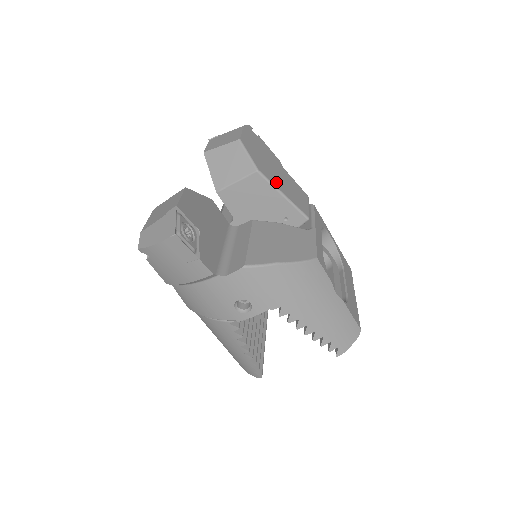
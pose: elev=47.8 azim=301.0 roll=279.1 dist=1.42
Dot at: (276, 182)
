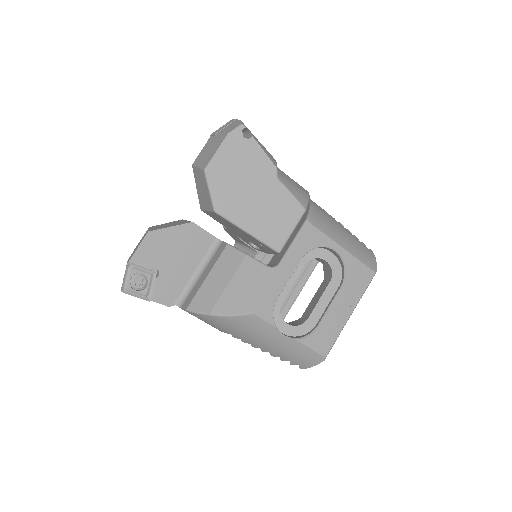
Dot at: (242, 216)
